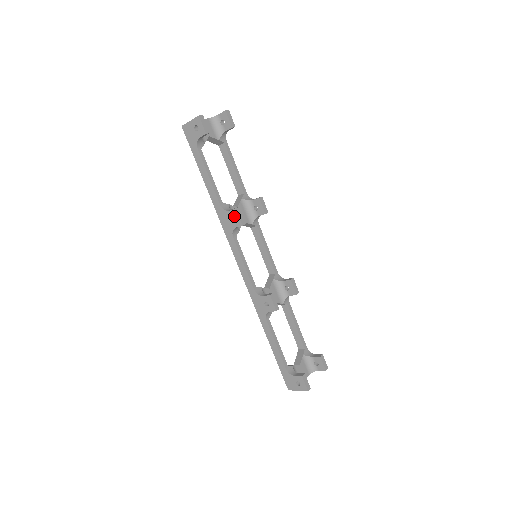
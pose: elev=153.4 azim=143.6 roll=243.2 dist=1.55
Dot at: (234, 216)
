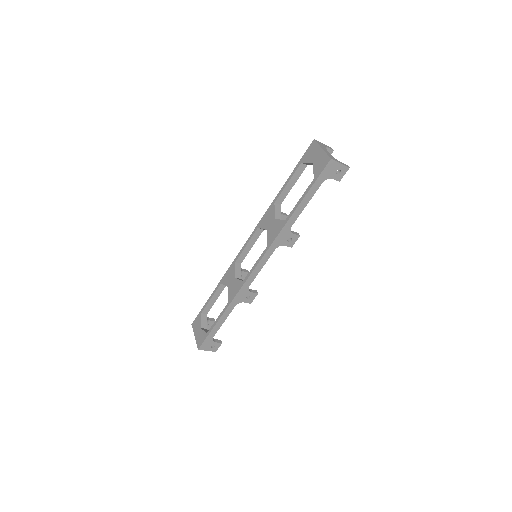
Dot at: (293, 239)
